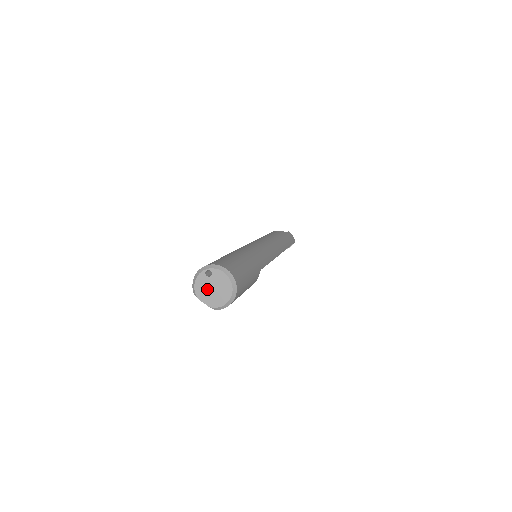
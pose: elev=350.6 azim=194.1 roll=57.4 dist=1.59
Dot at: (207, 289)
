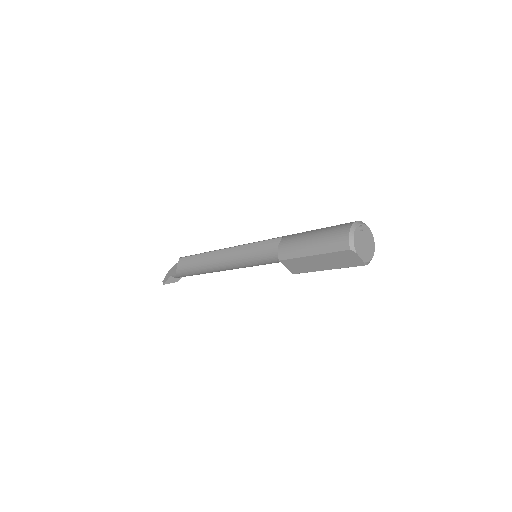
Dot at: (361, 243)
